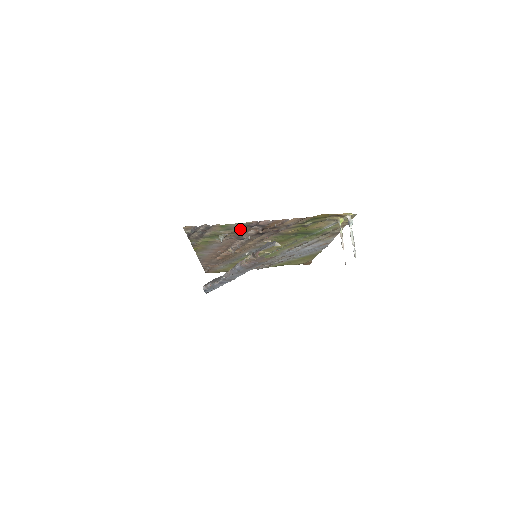
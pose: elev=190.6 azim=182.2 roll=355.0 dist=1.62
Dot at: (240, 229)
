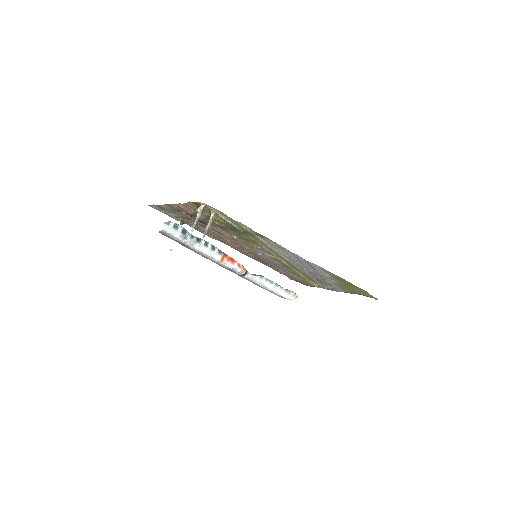
Dot at: (177, 213)
